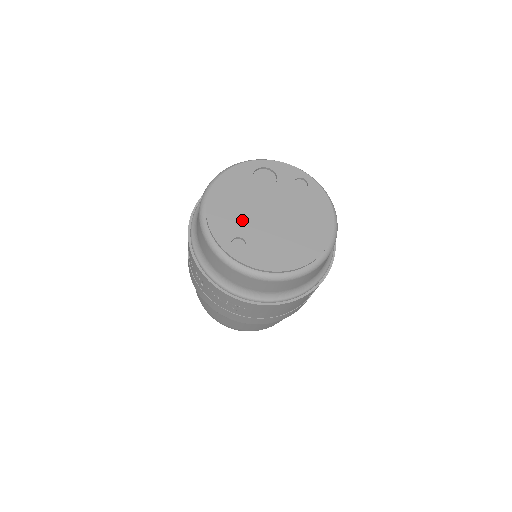
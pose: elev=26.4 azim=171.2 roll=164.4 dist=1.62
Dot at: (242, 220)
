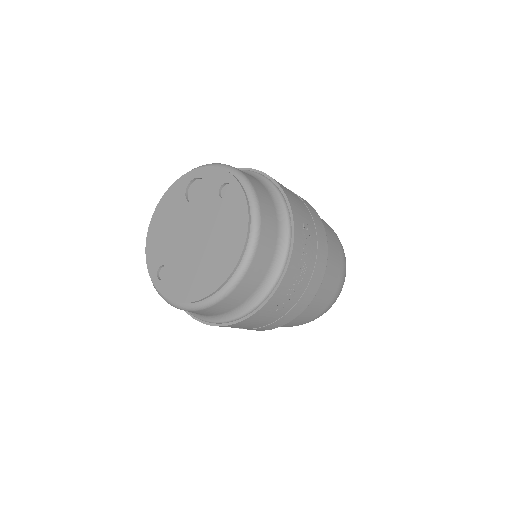
Dot at: (169, 246)
